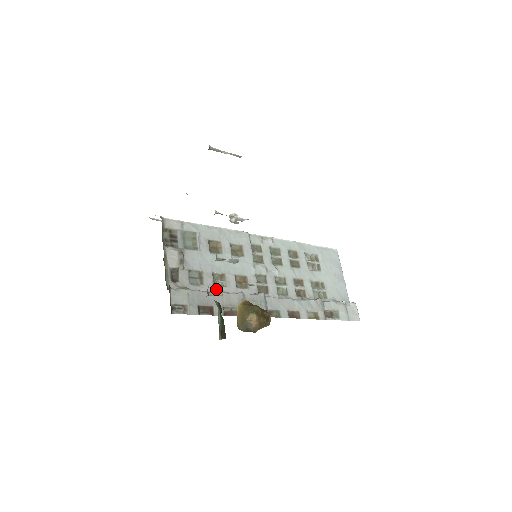
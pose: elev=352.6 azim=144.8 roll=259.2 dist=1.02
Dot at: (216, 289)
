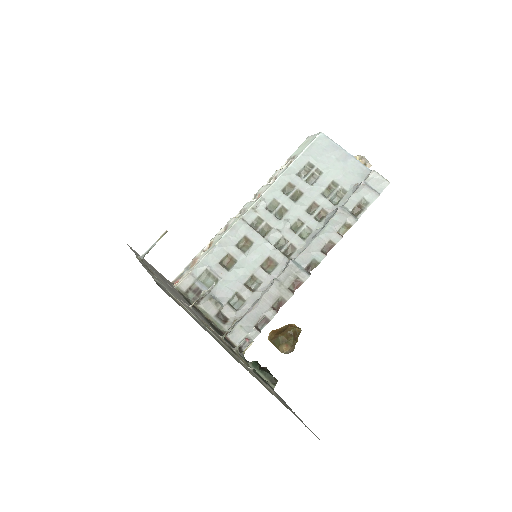
Dot at: (257, 294)
